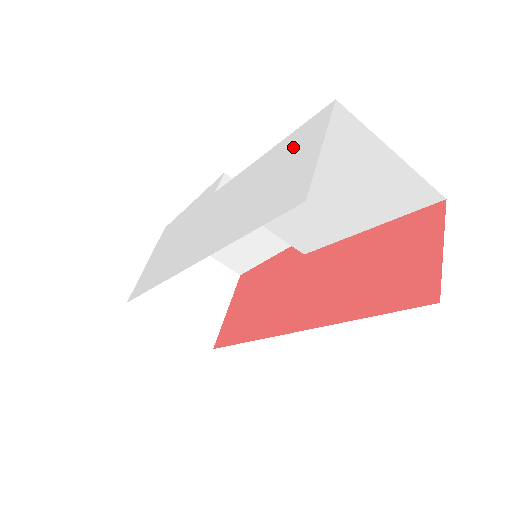
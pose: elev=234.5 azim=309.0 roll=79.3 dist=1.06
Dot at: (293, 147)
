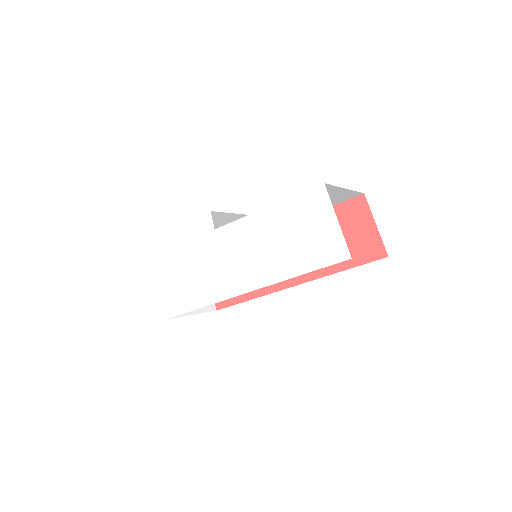
Dot at: (303, 212)
